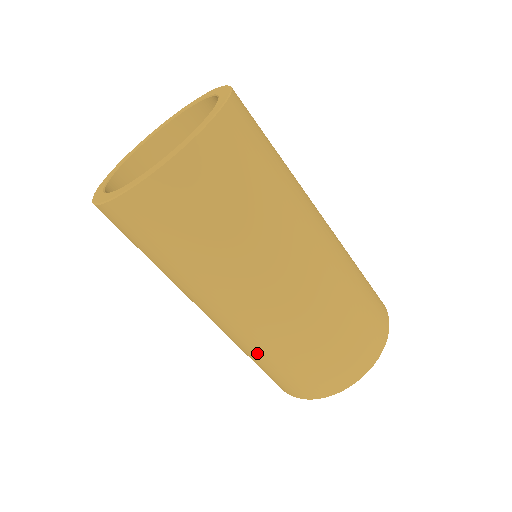
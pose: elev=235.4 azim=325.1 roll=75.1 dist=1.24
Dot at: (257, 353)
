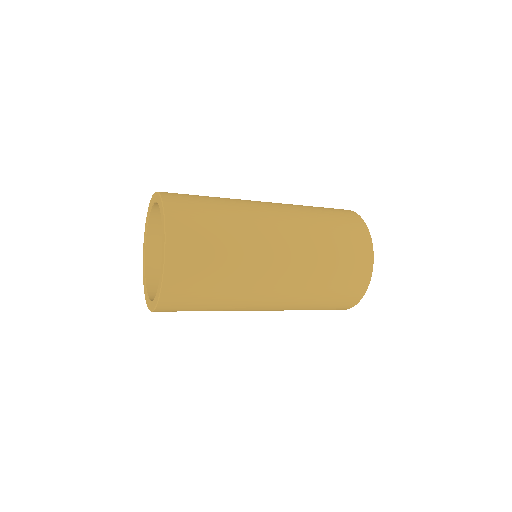
Dot at: occluded
